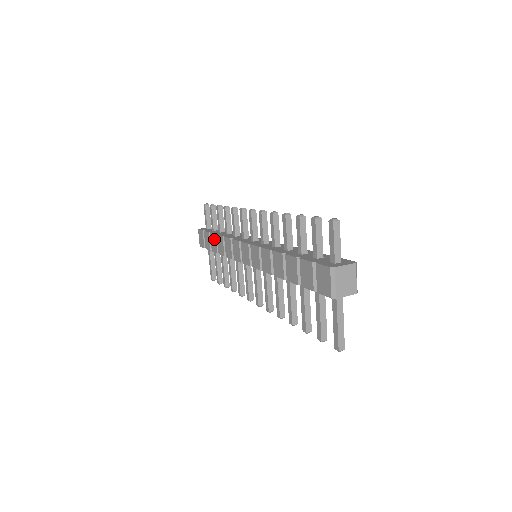
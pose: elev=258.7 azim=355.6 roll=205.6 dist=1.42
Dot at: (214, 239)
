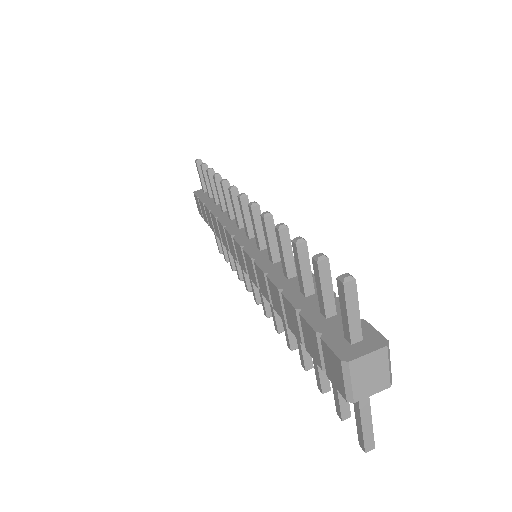
Dot at: (208, 215)
